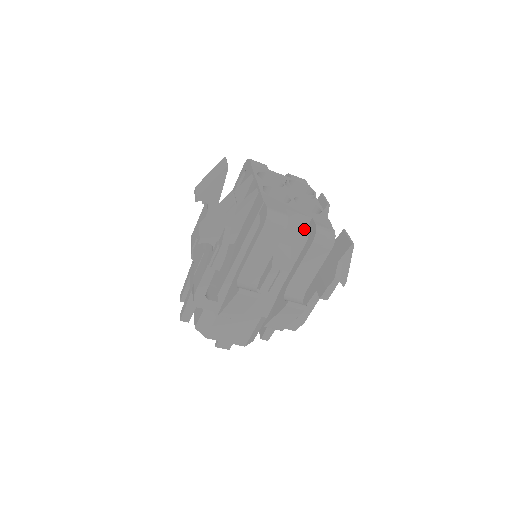
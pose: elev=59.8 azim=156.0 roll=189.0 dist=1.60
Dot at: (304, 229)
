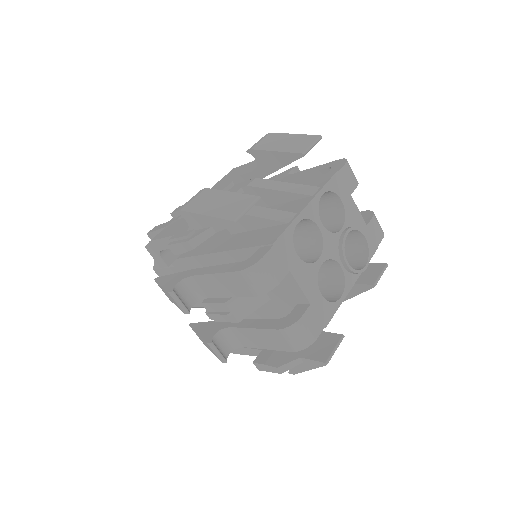
Dot at: (295, 302)
